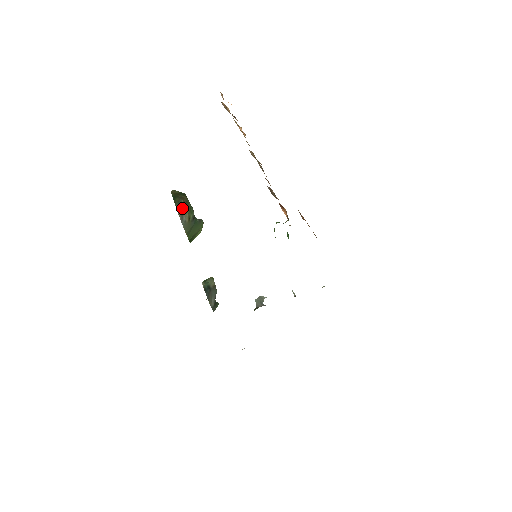
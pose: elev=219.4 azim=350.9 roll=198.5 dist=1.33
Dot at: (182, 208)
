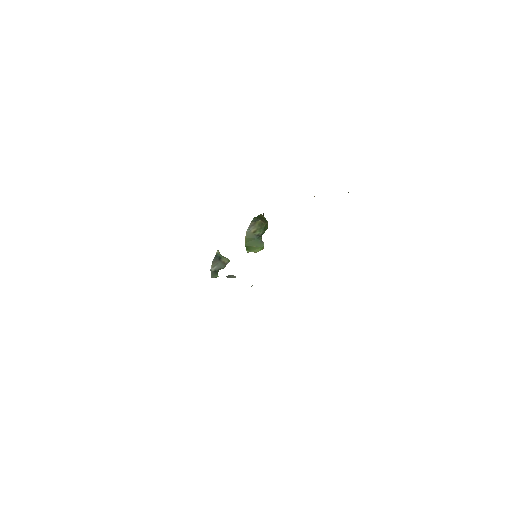
Dot at: (256, 223)
